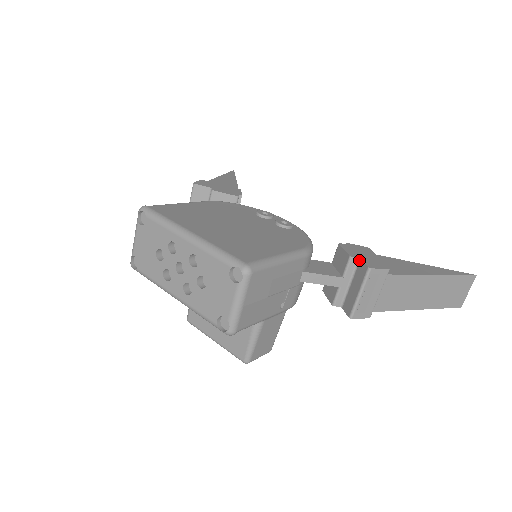
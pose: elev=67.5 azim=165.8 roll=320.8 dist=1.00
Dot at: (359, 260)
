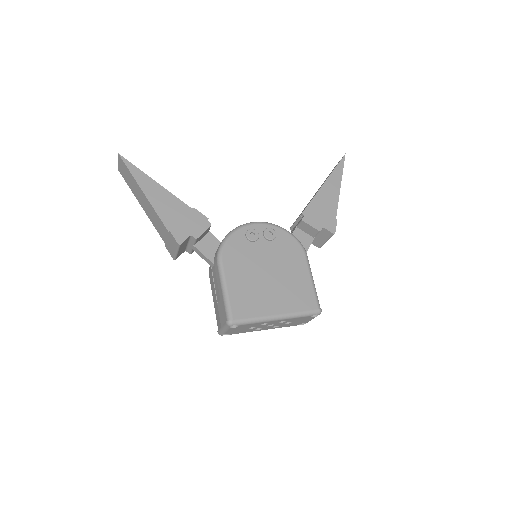
Dot at: (323, 228)
